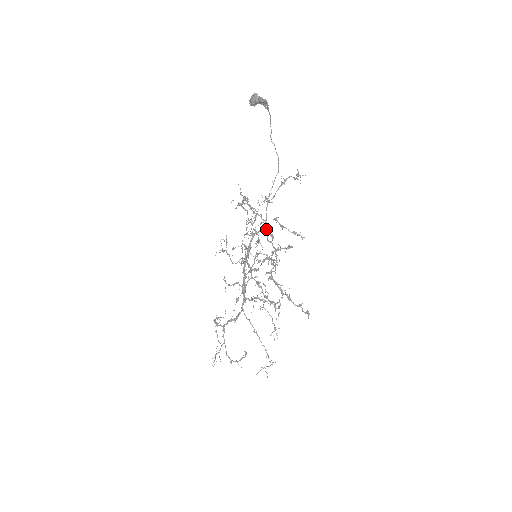
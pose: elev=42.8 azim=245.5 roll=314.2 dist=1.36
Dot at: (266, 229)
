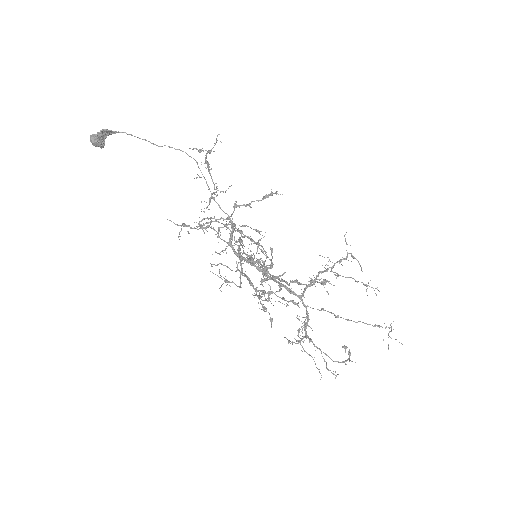
Dot at: (233, 227)
